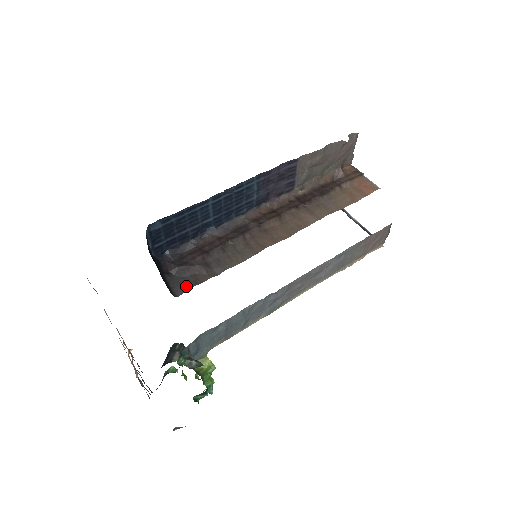
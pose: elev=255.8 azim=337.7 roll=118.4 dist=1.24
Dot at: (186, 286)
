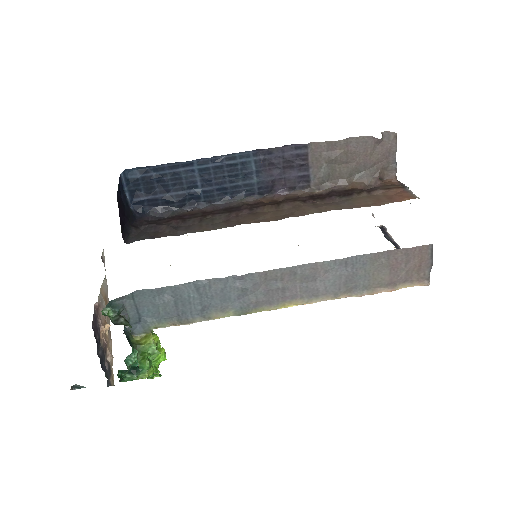
Dot at: (142, 238)
